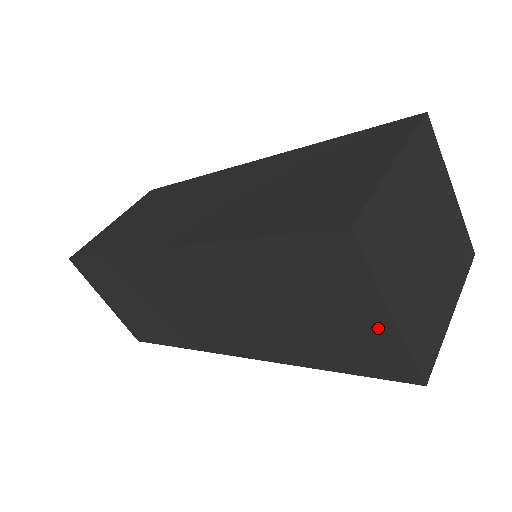
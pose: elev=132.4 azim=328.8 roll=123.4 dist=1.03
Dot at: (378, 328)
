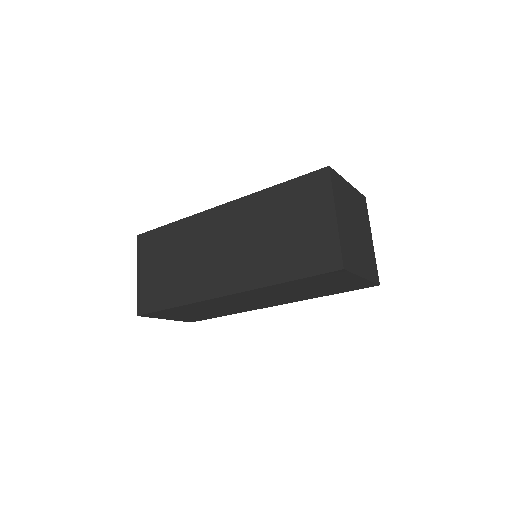
Dot at: (357, 282)
